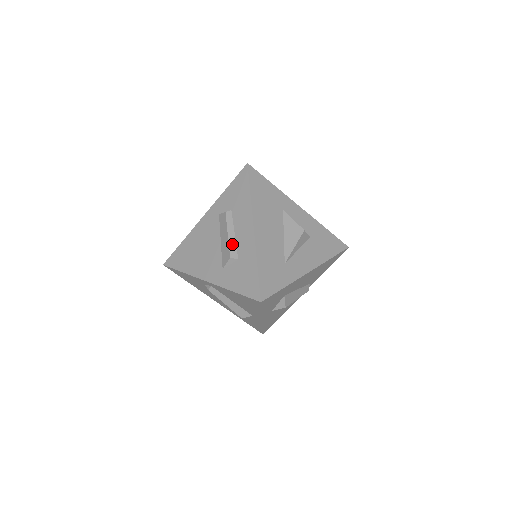
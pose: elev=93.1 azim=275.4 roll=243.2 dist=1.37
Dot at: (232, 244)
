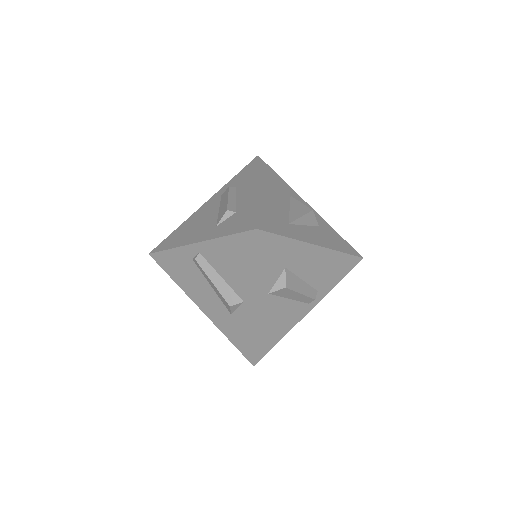
Dot at: (231, 203)
